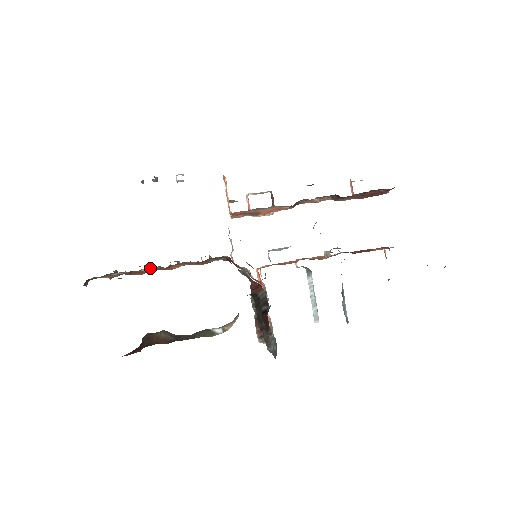
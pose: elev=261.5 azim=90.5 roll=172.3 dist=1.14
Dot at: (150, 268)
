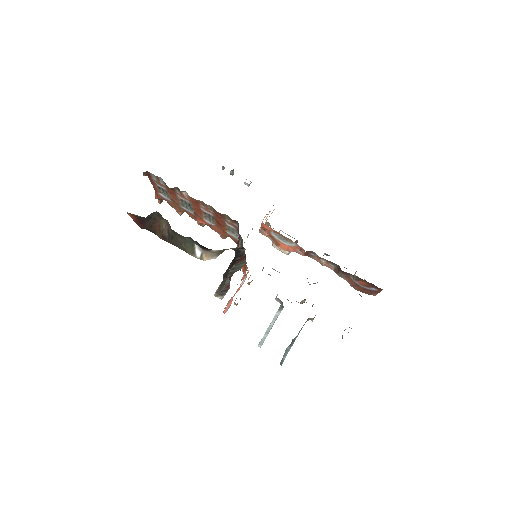
Dot at: (186, 206)
